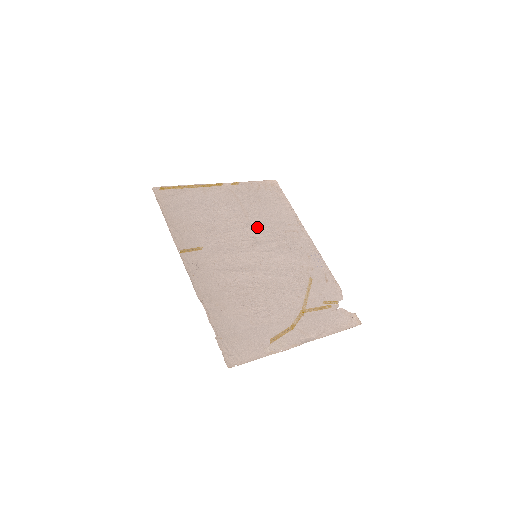
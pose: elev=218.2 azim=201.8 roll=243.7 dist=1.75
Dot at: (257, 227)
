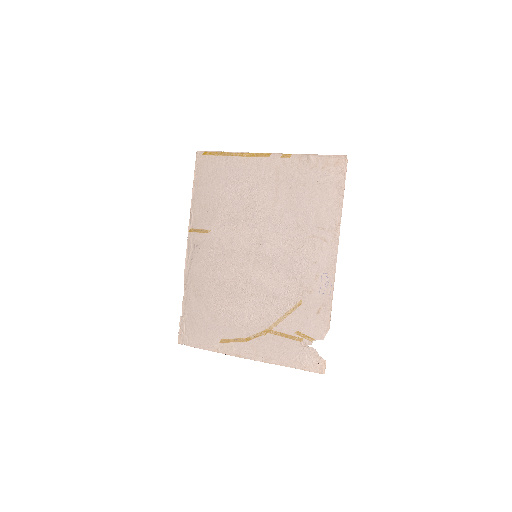
Dot at: (278, 222)
